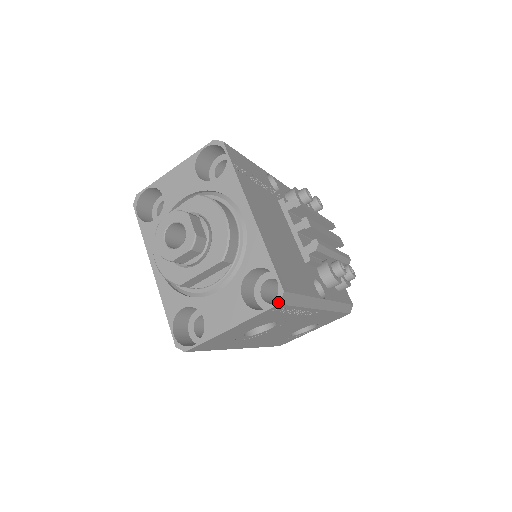
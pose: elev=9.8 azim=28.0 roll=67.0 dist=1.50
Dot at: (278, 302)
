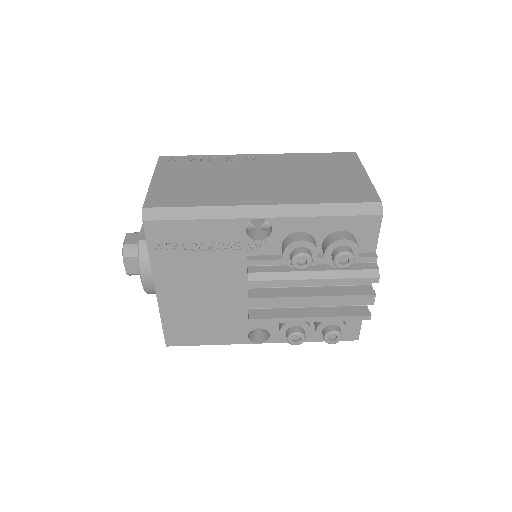
Dot at: occluded
